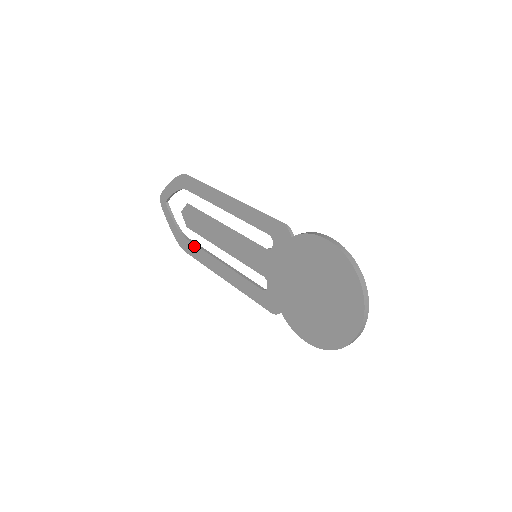
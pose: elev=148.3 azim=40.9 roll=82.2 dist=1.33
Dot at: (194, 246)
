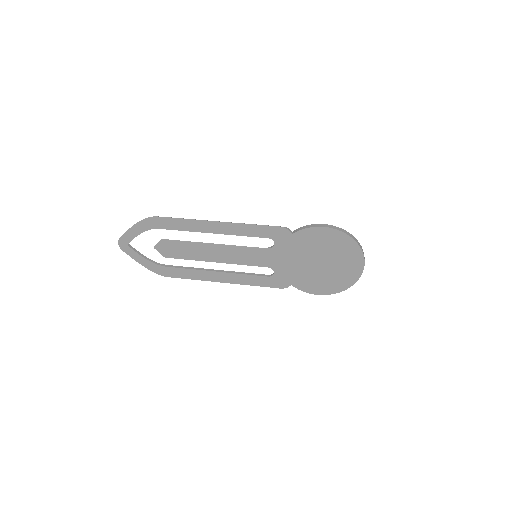
Dot at: (179, 269)
